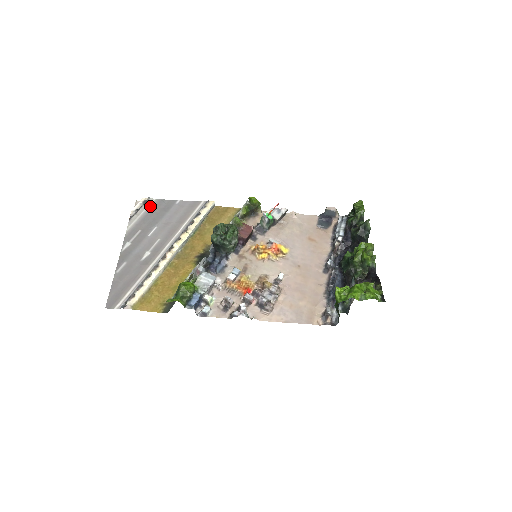
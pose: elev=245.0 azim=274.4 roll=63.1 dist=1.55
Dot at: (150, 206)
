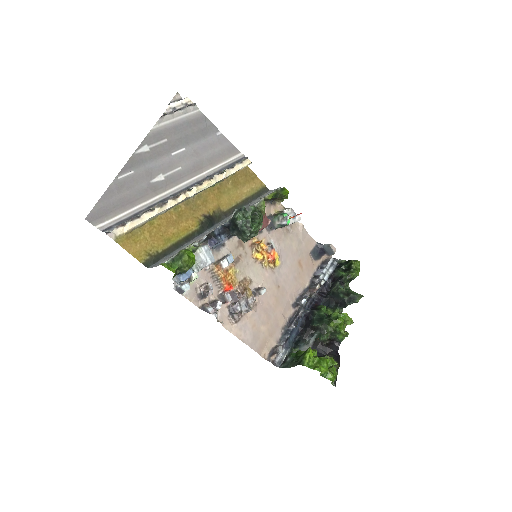
Dot at: (191, 115)
